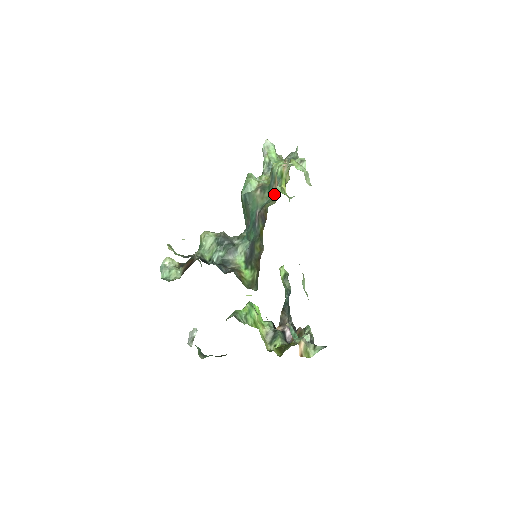
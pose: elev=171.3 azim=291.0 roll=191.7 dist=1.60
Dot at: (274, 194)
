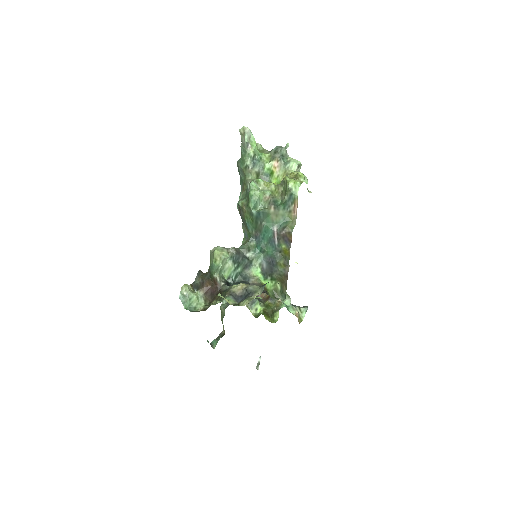
Dot at: (293, 214)
